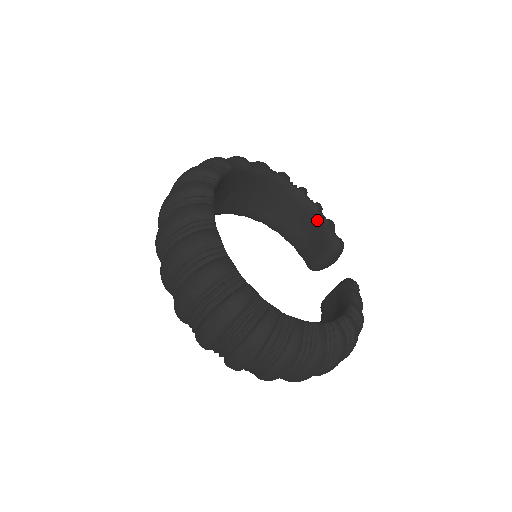
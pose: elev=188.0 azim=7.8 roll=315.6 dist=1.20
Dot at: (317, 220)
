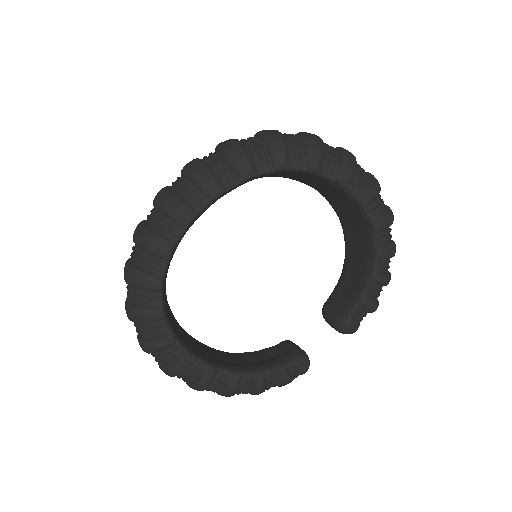
Dot at: (360, 288)
